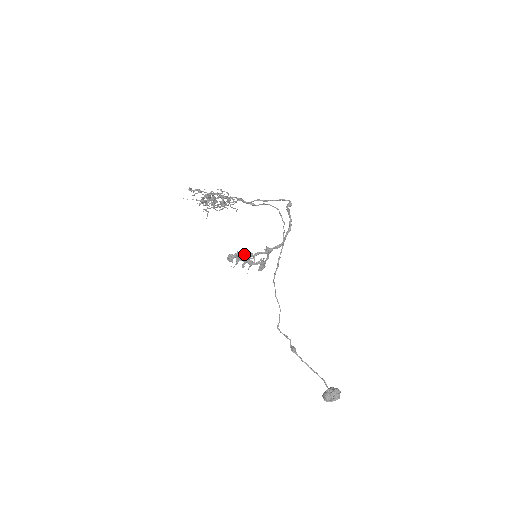
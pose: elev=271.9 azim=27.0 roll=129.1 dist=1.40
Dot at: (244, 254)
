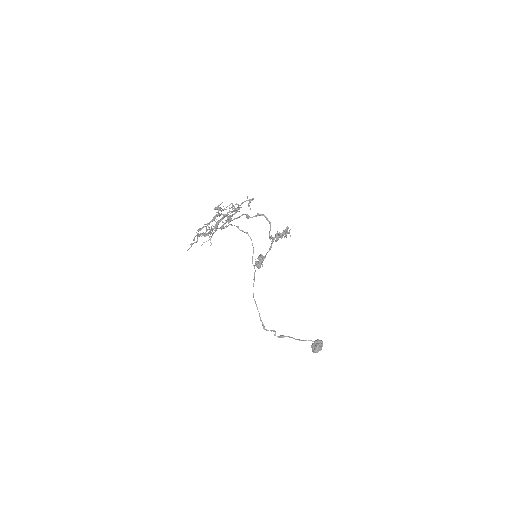
Dot at: occluded
